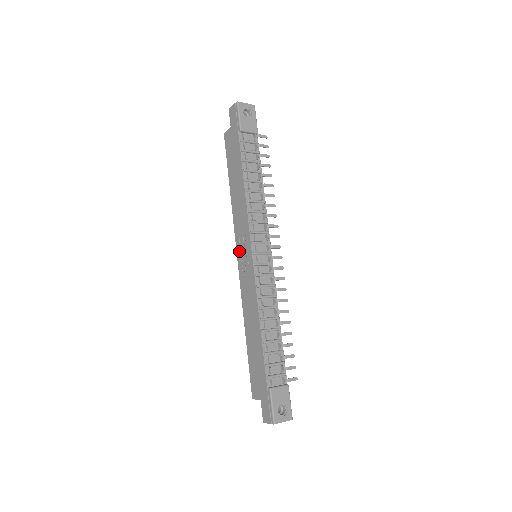
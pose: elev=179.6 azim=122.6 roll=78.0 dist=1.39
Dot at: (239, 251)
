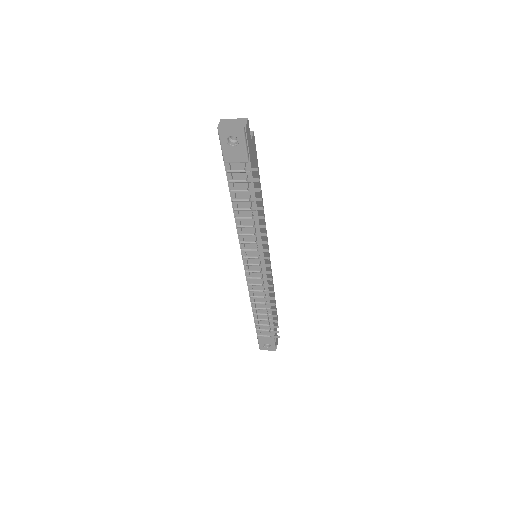
Dot at: occluded
